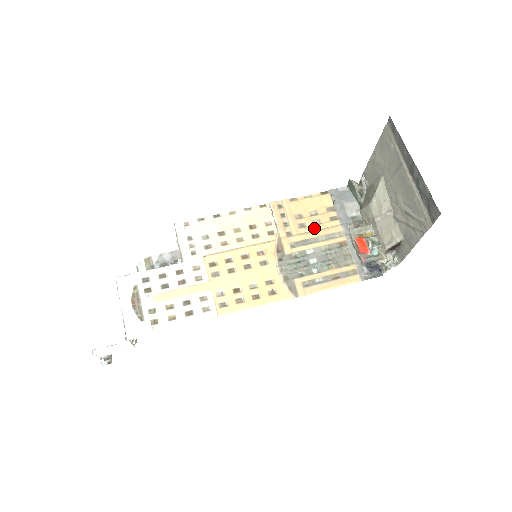
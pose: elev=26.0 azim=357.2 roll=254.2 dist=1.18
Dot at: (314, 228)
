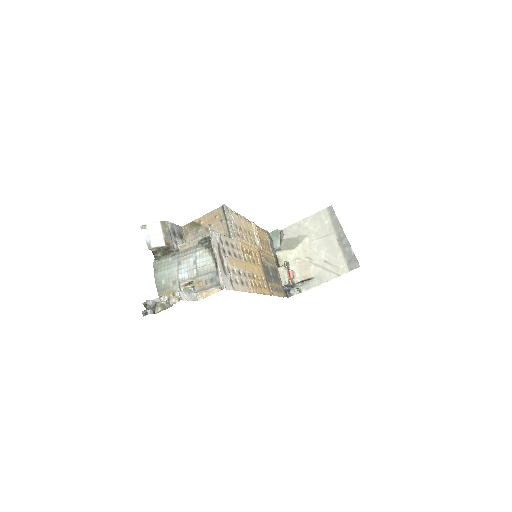
Dot at: (267, 252)
